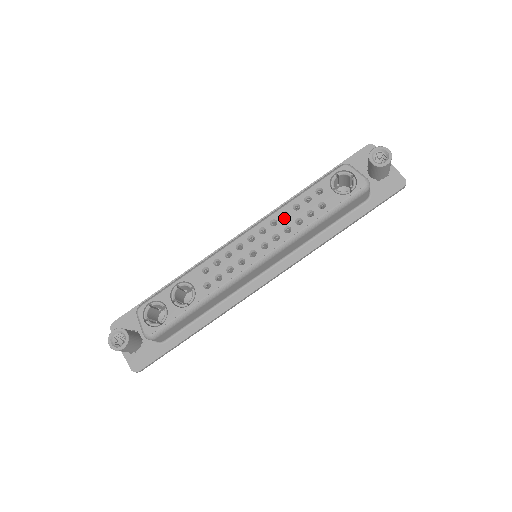
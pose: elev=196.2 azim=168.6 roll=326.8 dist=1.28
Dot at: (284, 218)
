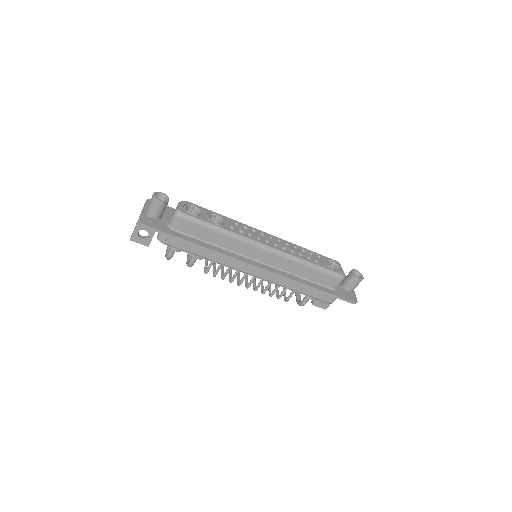
Dot at: (294, 248)
